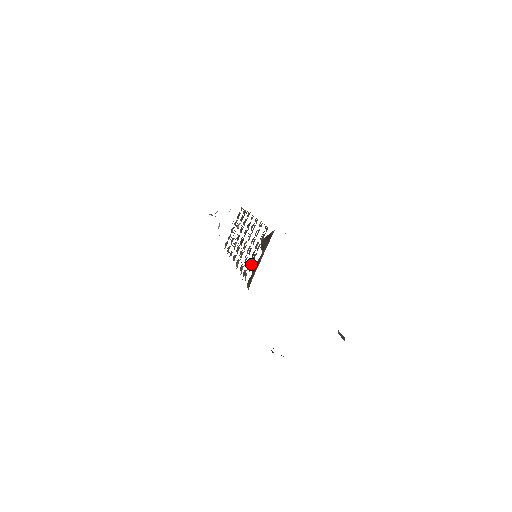
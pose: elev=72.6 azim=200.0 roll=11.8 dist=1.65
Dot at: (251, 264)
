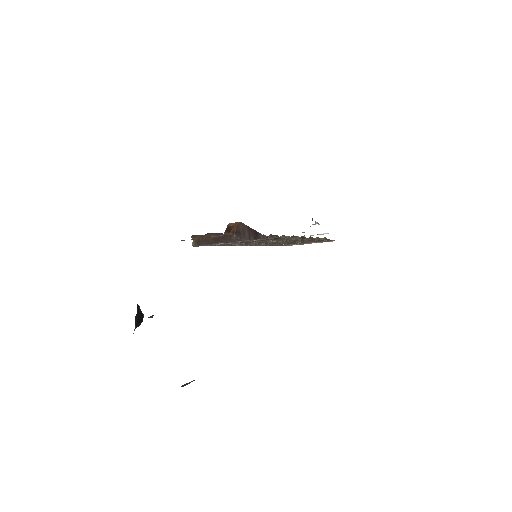
Dot at: occluded
